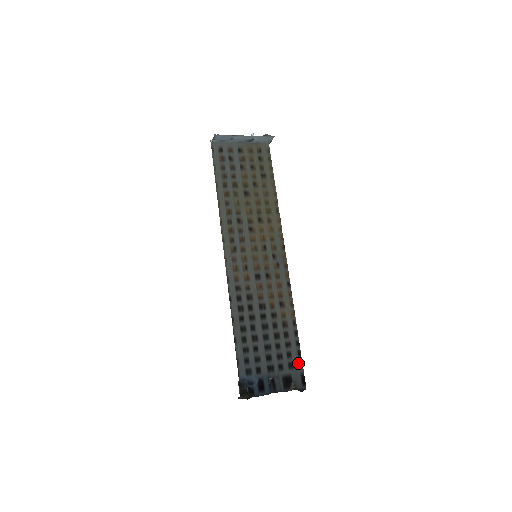
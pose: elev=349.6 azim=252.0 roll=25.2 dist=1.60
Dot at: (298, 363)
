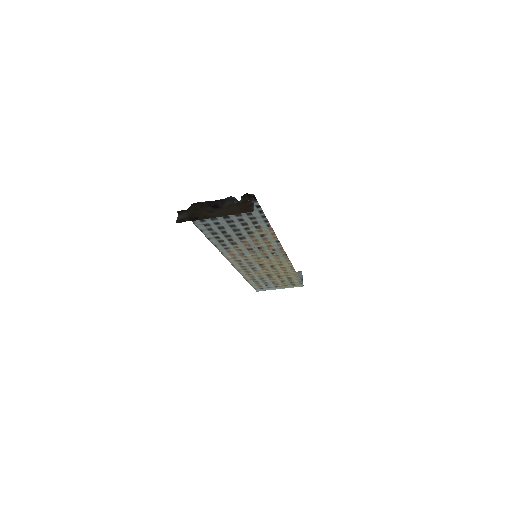
Dot at: (255, 208)
